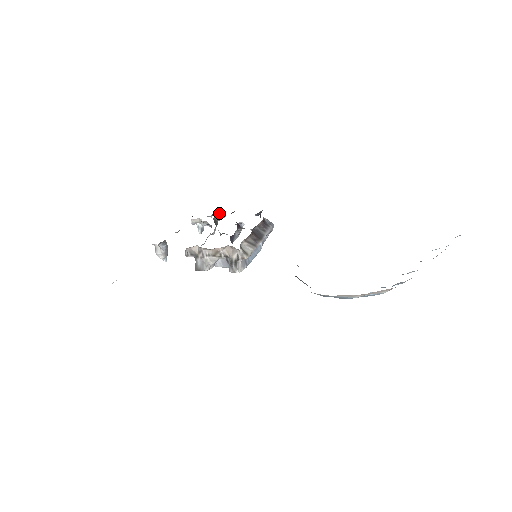
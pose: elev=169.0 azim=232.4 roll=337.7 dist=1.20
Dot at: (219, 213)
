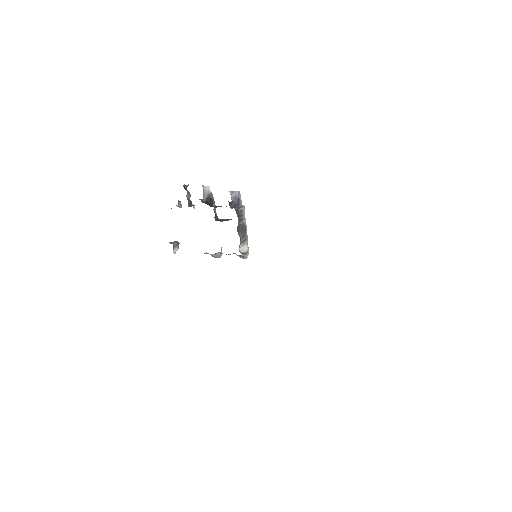
Dot at: (186, 195)
